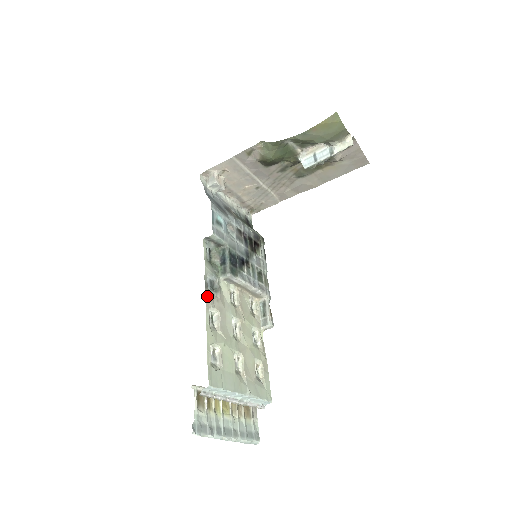
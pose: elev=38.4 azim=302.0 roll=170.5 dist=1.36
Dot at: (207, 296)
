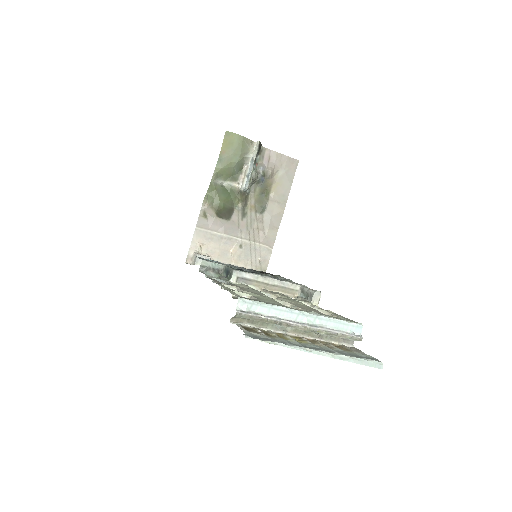
Dot at: (215, 281)
